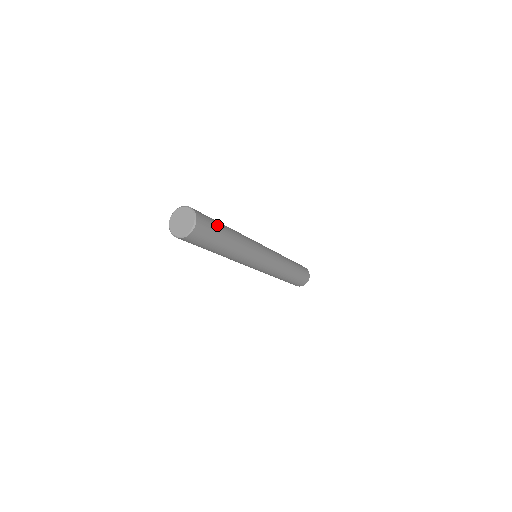
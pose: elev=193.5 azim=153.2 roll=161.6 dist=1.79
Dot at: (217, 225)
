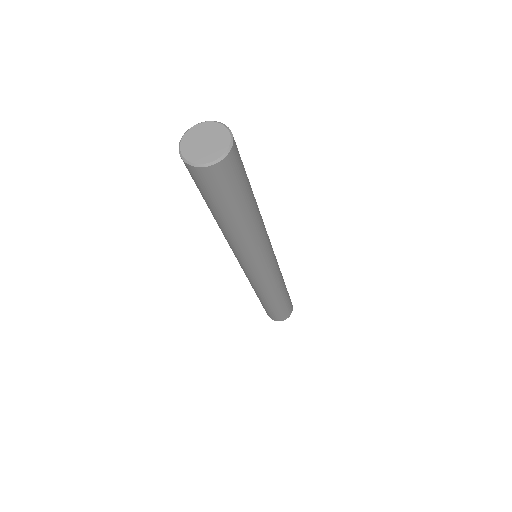
Dot at: (246, 184)
